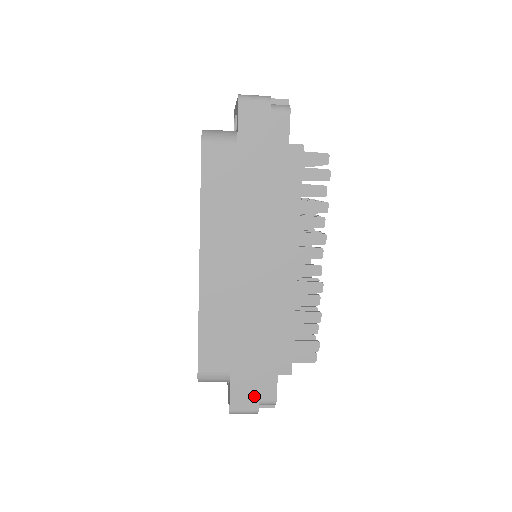
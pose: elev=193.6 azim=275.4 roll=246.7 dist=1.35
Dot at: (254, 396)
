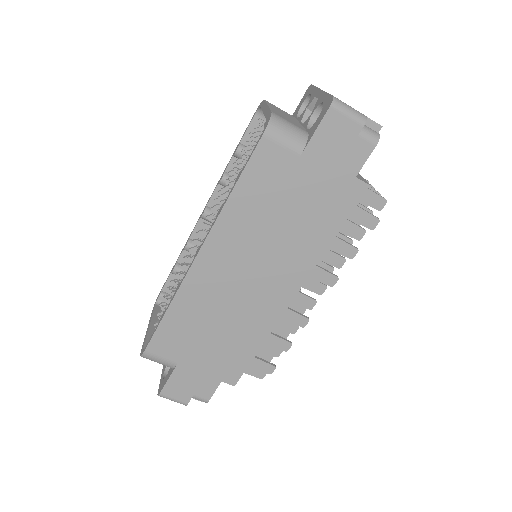
Dot at: (190, 391)
